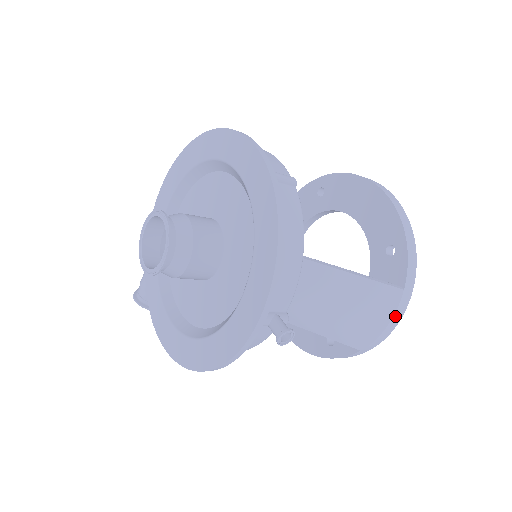
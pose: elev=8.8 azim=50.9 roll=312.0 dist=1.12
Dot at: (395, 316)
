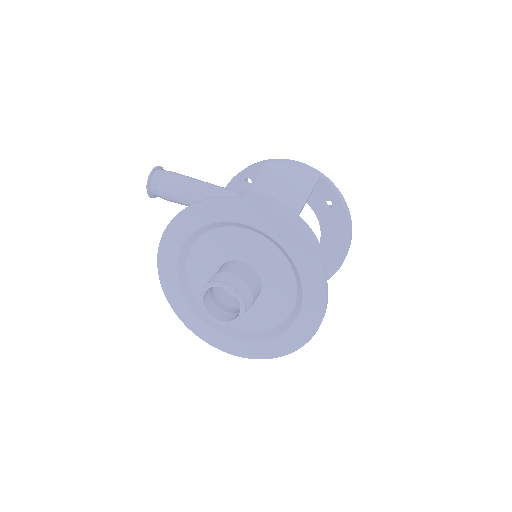
Dot at: occluded
